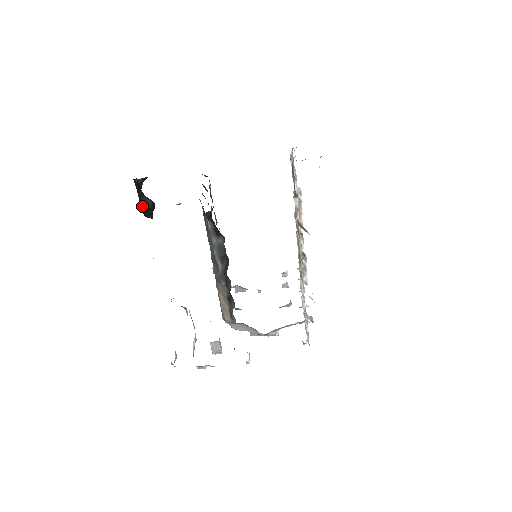
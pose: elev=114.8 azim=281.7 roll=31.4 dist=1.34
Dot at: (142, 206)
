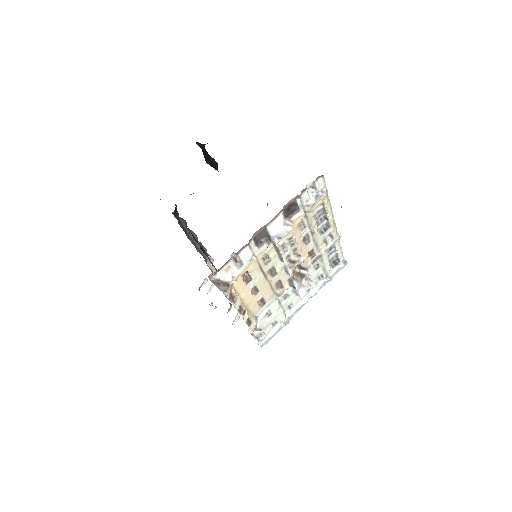
Dot at: (207, 162)
